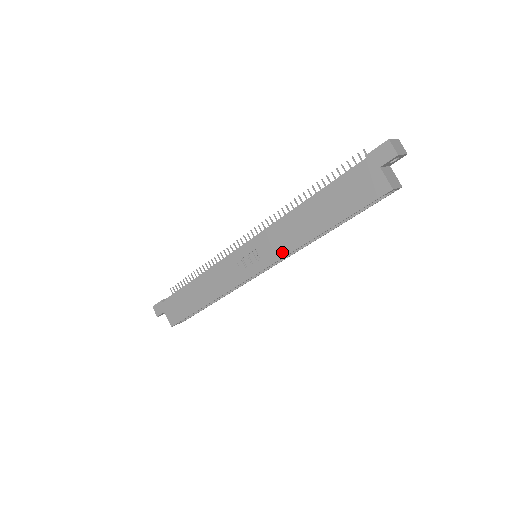
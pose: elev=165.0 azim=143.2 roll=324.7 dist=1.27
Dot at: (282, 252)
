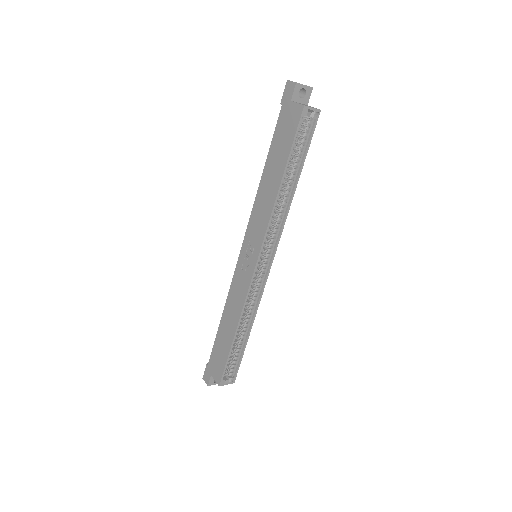
Dot at: (264, 226)
